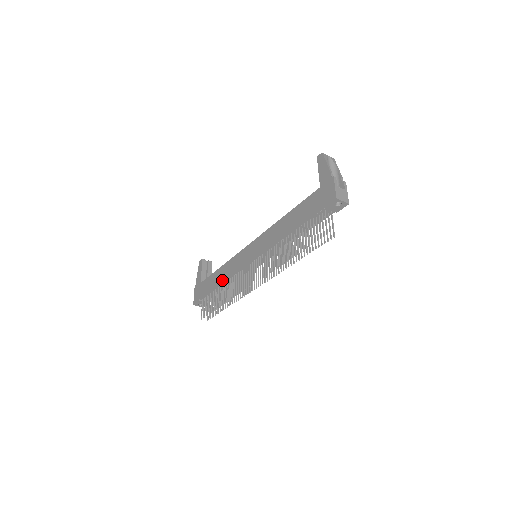
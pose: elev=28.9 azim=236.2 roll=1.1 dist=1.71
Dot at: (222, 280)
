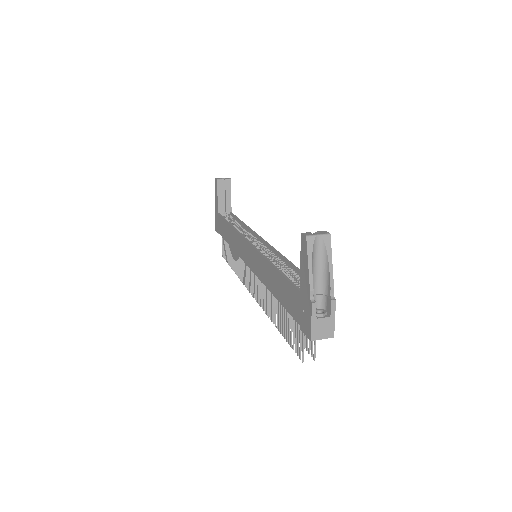
Dot at: (230, 245)
